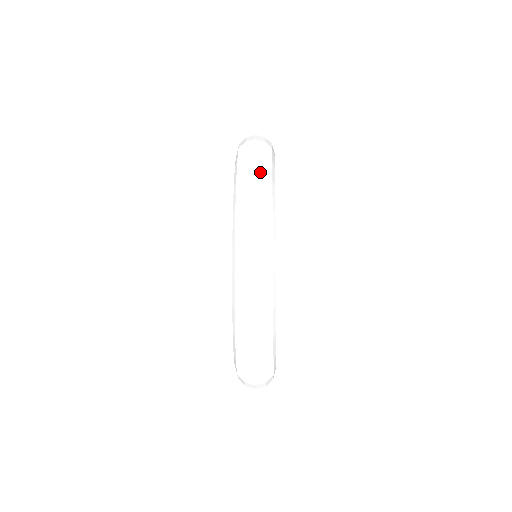
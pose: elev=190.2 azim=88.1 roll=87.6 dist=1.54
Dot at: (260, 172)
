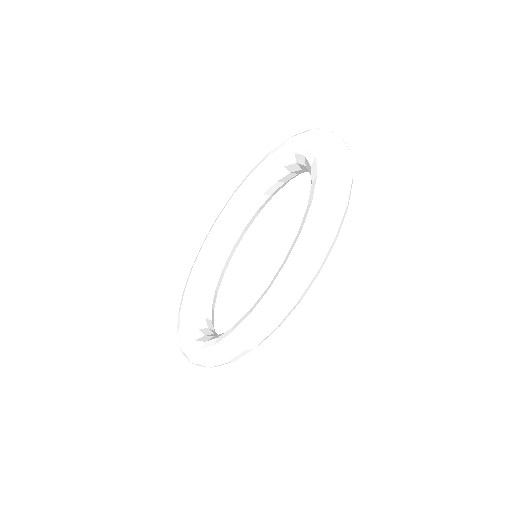
Dot at: (335, 230)
